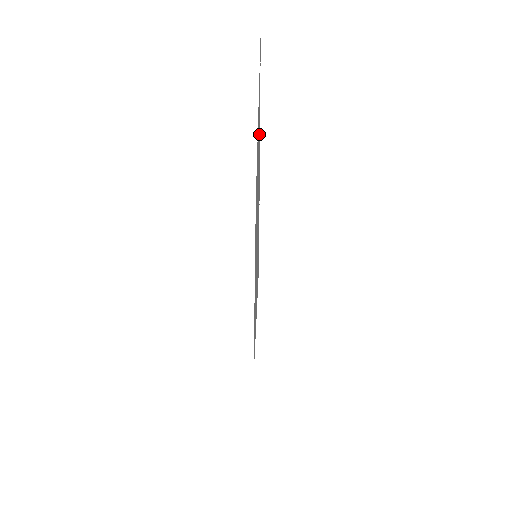
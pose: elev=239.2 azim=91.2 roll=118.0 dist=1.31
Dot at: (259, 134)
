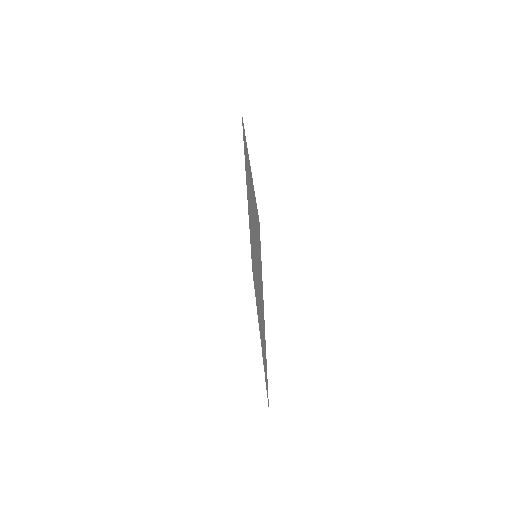
Dot at: occluded
